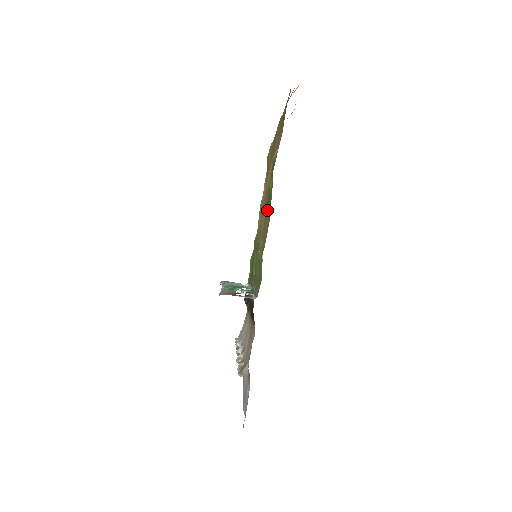
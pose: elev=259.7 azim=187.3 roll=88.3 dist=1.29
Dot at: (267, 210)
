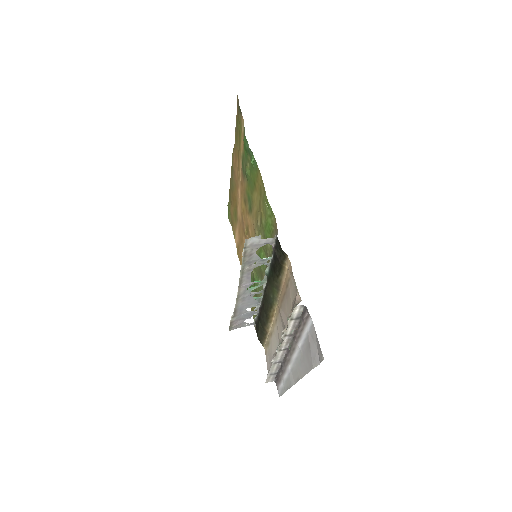
Dot at: (252, 196)
